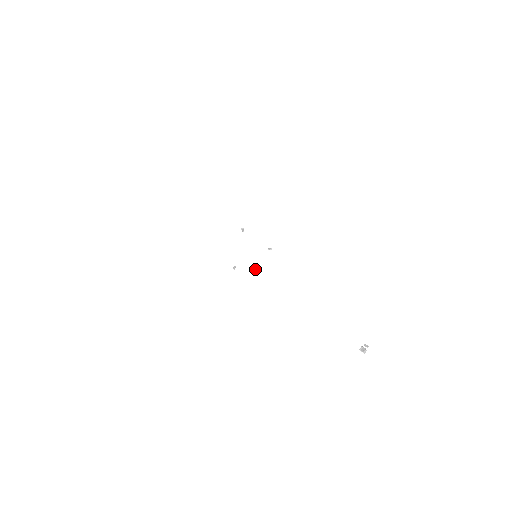
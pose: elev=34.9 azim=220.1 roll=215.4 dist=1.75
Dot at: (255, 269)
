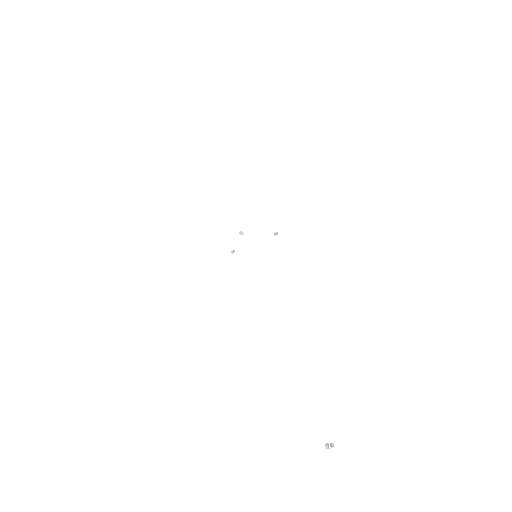
Dot at: occluded
